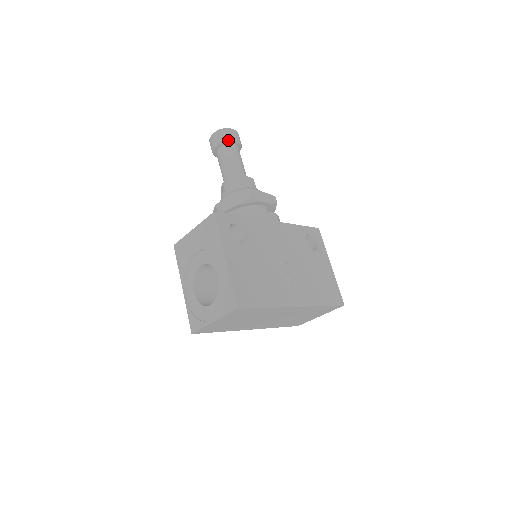
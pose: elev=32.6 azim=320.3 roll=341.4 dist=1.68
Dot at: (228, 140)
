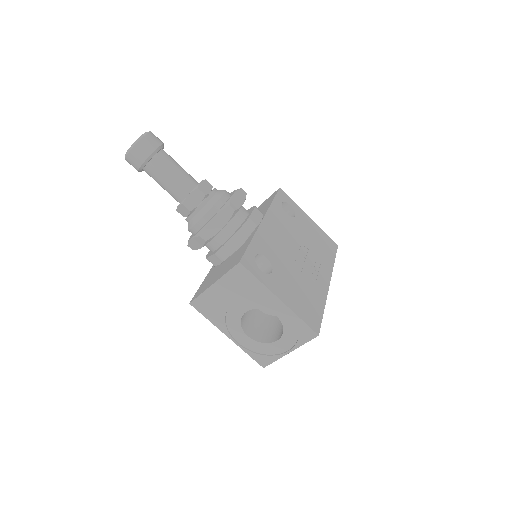
Dot at: (155, 151)
